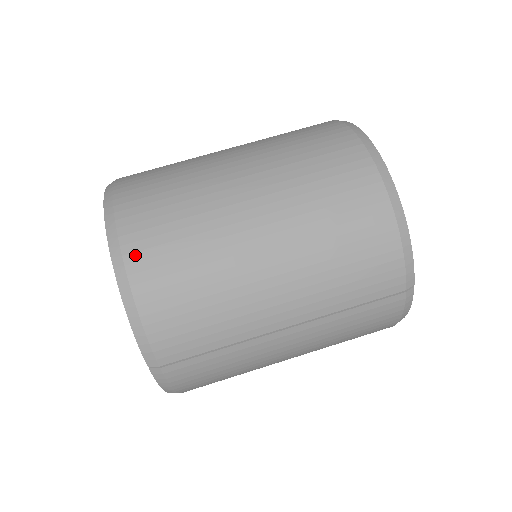
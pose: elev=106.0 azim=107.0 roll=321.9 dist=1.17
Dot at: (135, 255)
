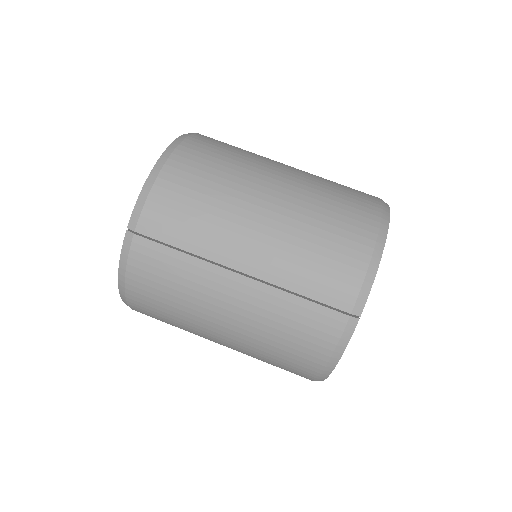
Dot at: (183, 153)
